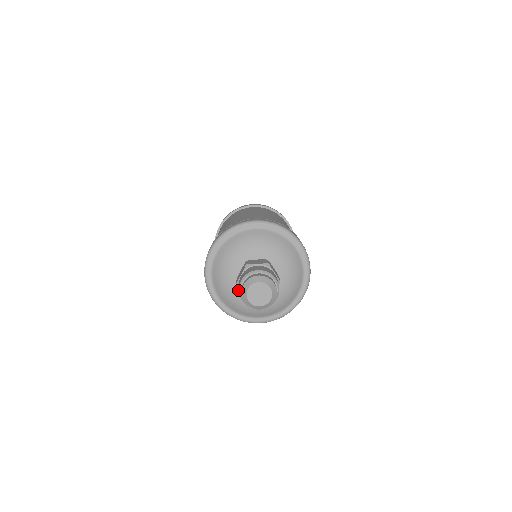
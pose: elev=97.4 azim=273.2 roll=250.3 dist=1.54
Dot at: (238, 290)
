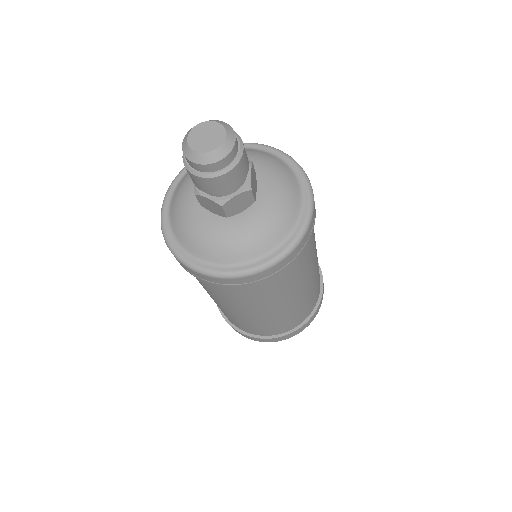
Dot at: occluded
